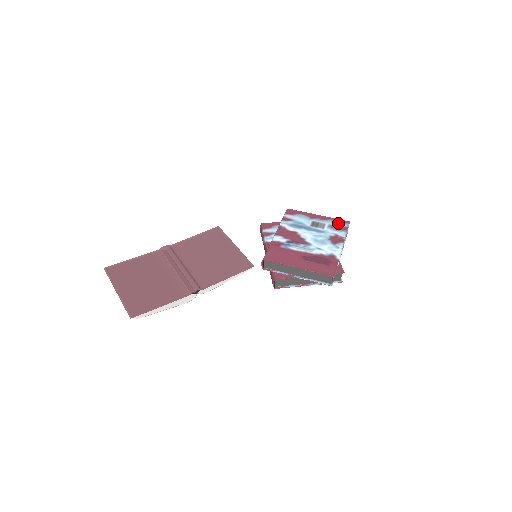
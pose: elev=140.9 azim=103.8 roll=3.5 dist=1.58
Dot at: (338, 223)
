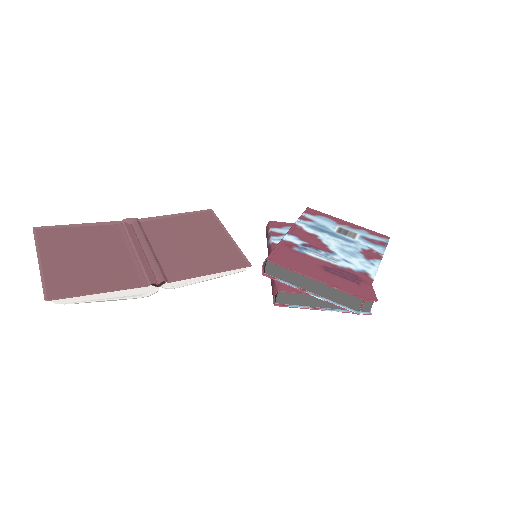
Dot at: (374, 236)
